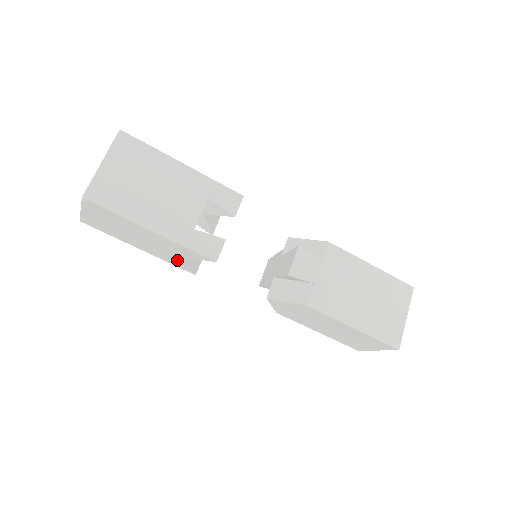
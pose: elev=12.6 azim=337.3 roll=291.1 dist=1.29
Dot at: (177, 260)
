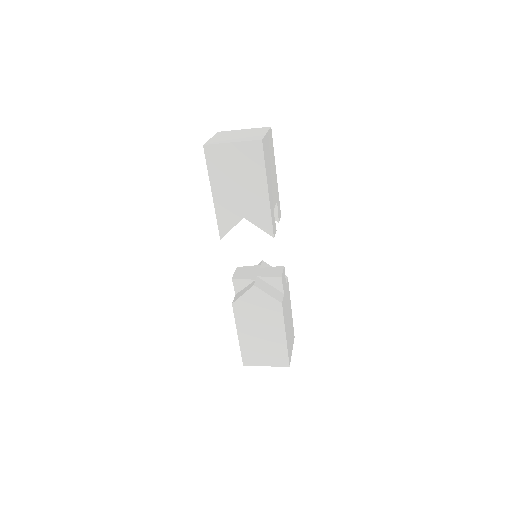
Dot at: (233, 220)
